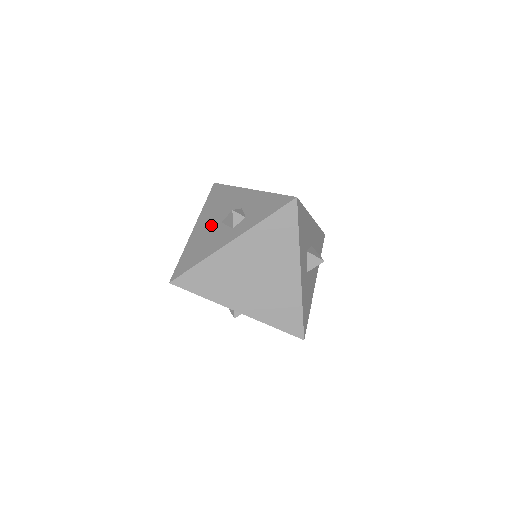
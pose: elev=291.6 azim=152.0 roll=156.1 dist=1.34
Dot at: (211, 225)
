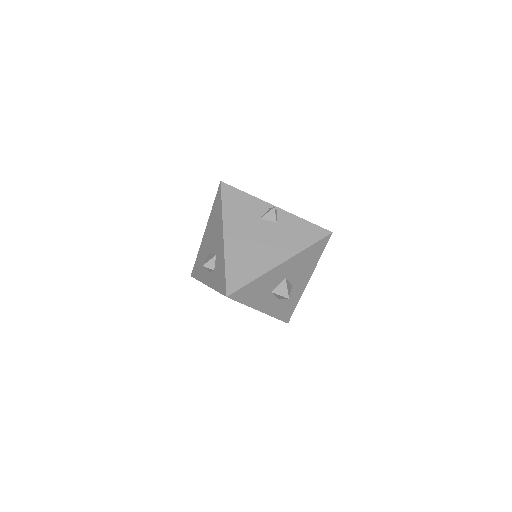
Dot at: (207, 246)
